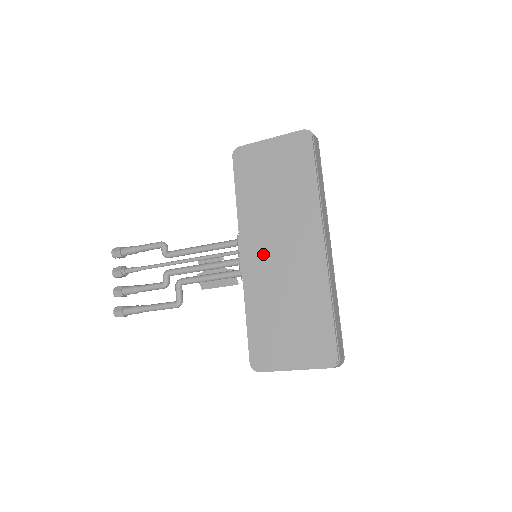
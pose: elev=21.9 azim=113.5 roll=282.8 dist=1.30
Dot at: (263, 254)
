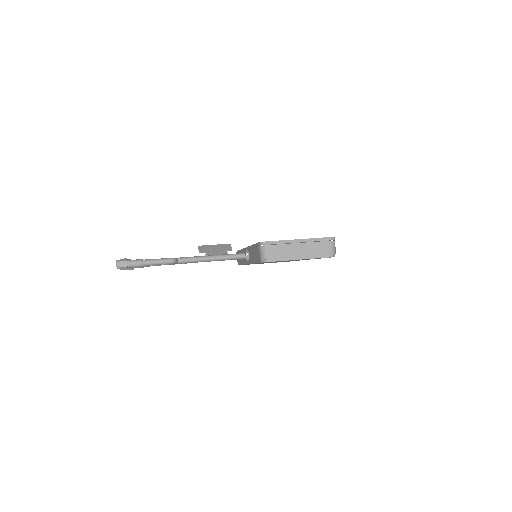
Dot at: occluded
